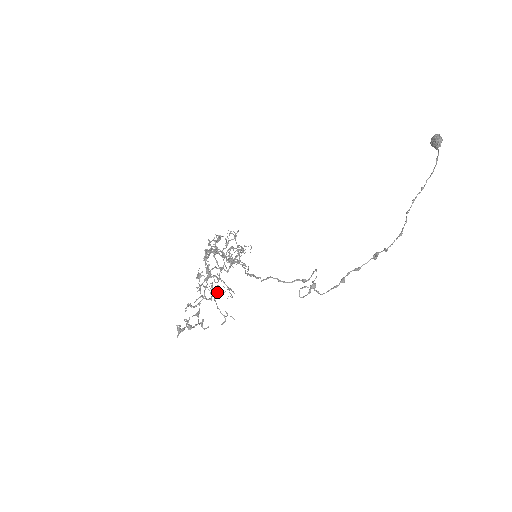
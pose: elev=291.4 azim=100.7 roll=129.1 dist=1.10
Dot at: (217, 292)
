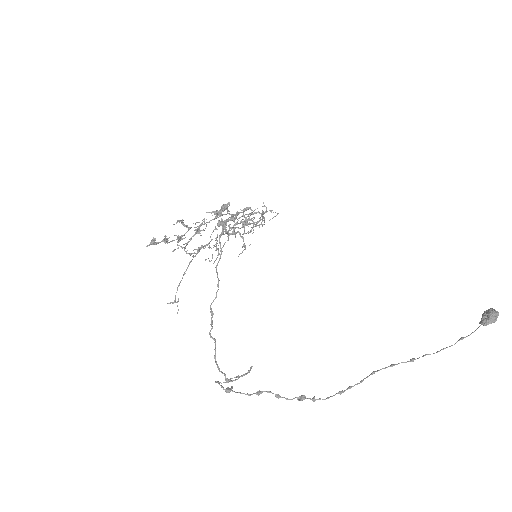
Dot at: occluded
